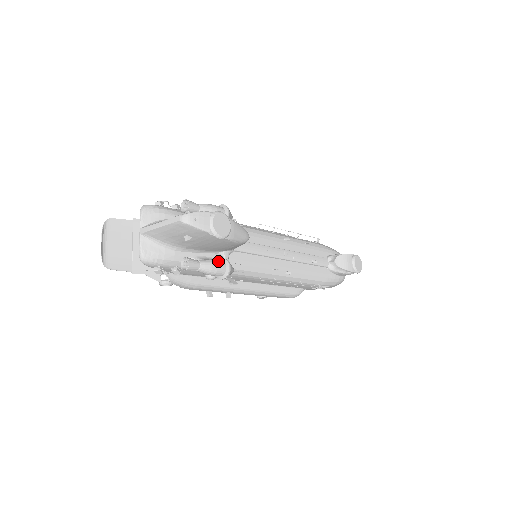
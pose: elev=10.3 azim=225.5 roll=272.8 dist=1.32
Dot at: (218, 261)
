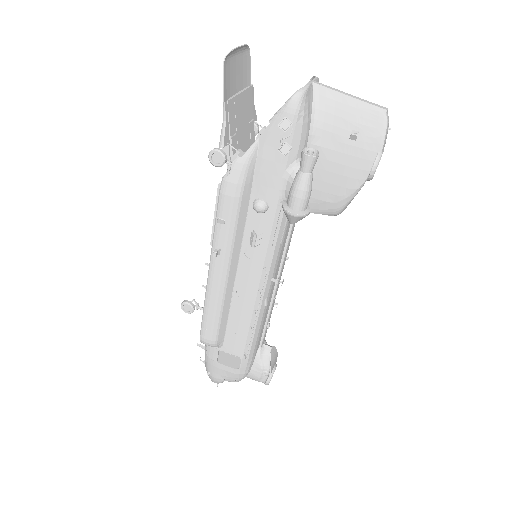
Dot at: occluded
